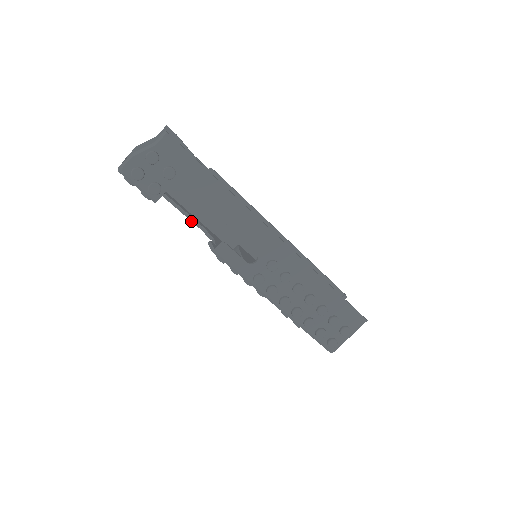
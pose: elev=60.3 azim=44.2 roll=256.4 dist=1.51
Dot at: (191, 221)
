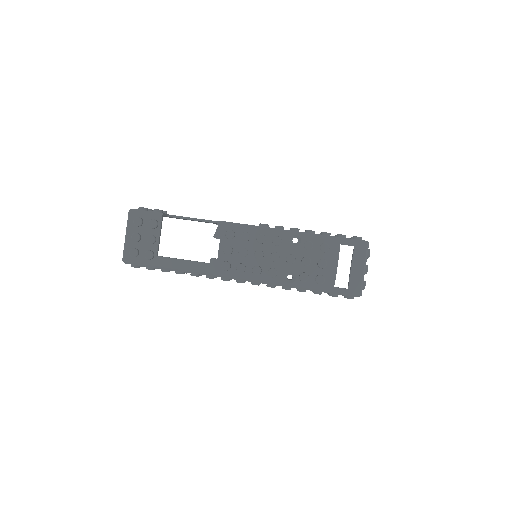
Dot at: (193, 261)
